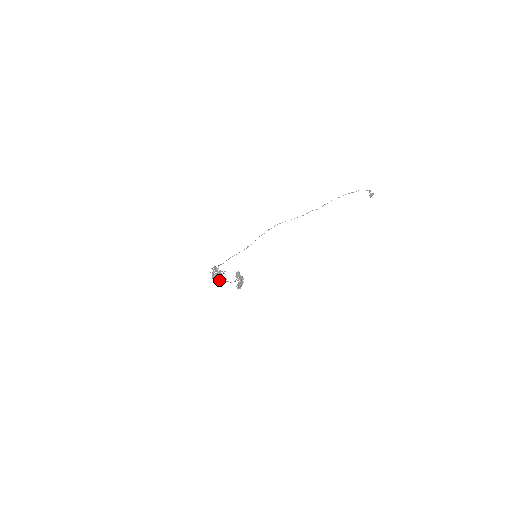
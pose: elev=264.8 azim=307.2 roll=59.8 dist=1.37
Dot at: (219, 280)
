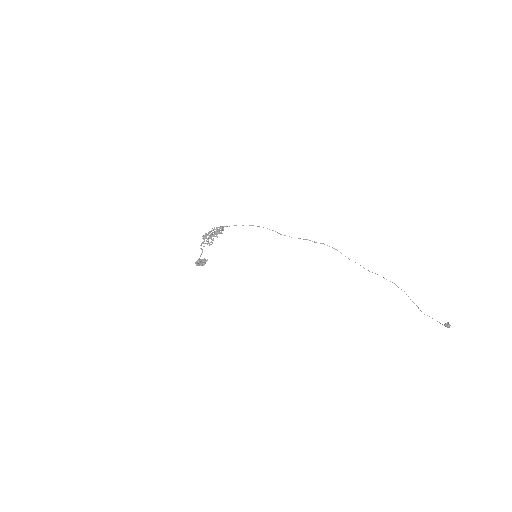
Dot at: (211, 237)
